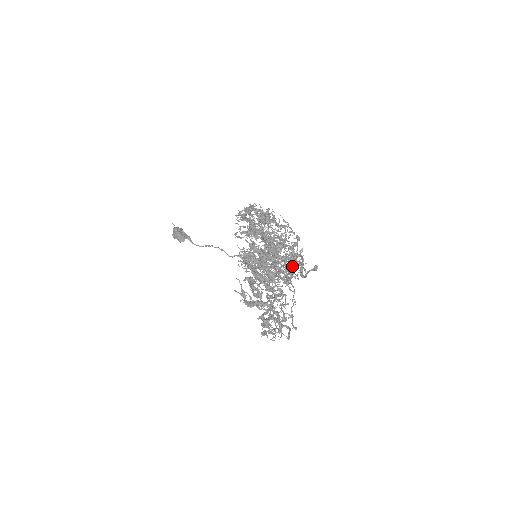
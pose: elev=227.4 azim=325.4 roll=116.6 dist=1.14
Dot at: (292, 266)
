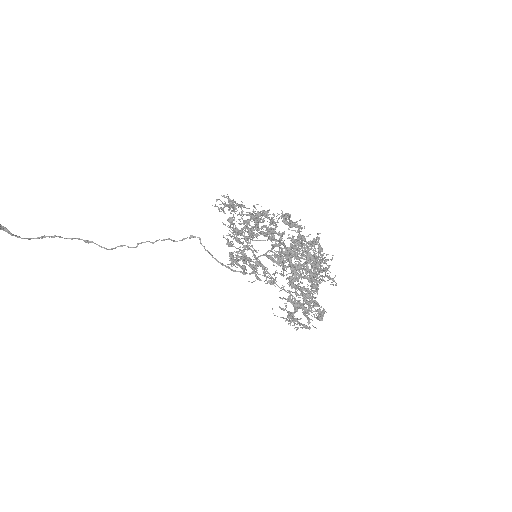
Dot at: (258, 257)
